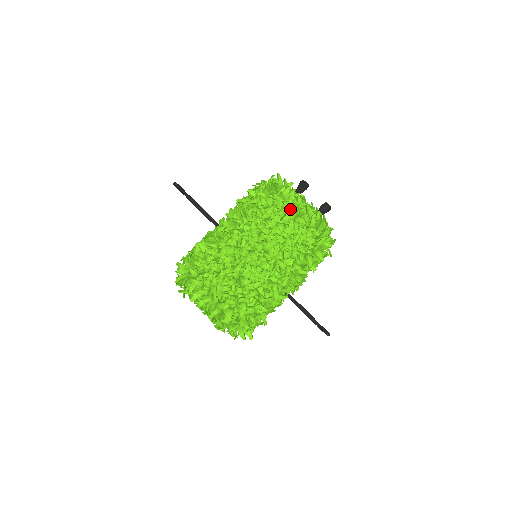
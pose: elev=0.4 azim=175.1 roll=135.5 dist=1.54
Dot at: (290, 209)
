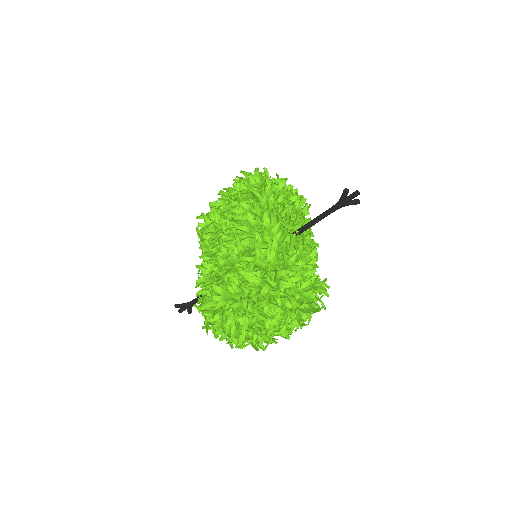
Dot at: occluded
